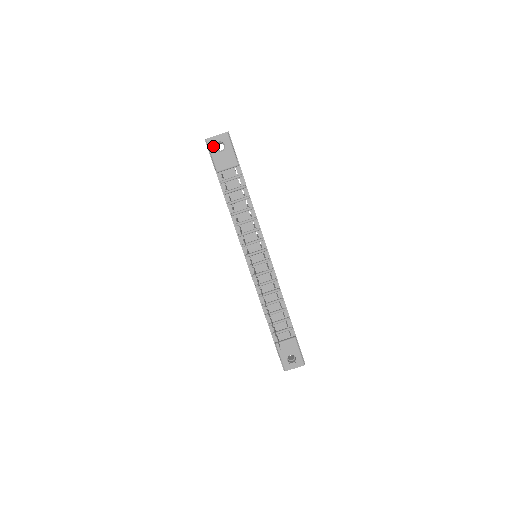
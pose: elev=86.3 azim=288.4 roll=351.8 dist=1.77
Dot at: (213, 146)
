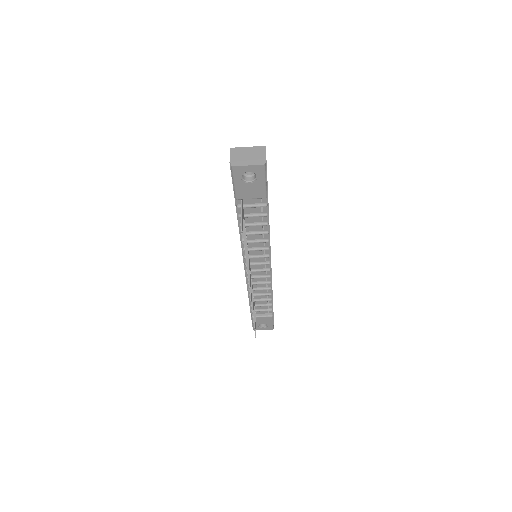
Dot at: (239, 175)
